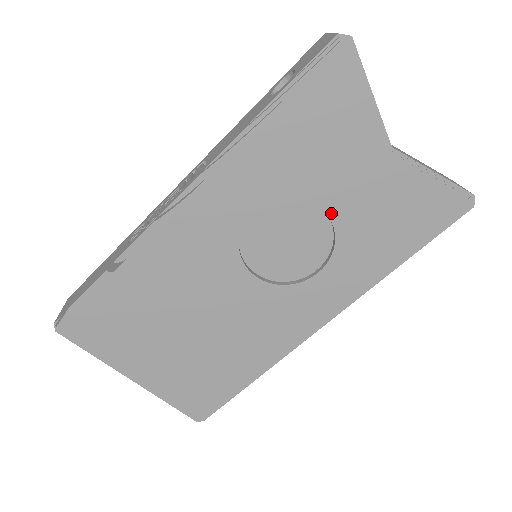
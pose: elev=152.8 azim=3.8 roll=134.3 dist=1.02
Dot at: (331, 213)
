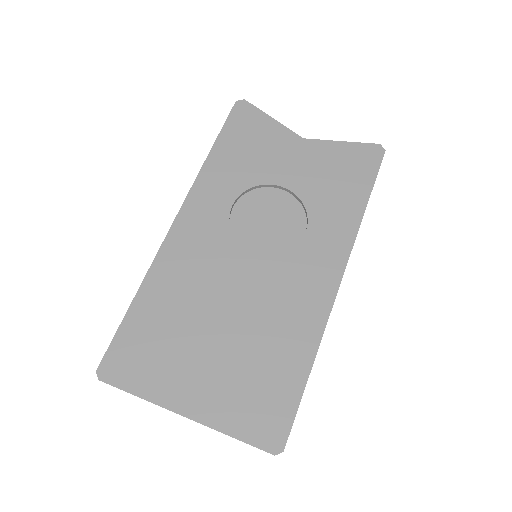
Dot at: (288, 187)
